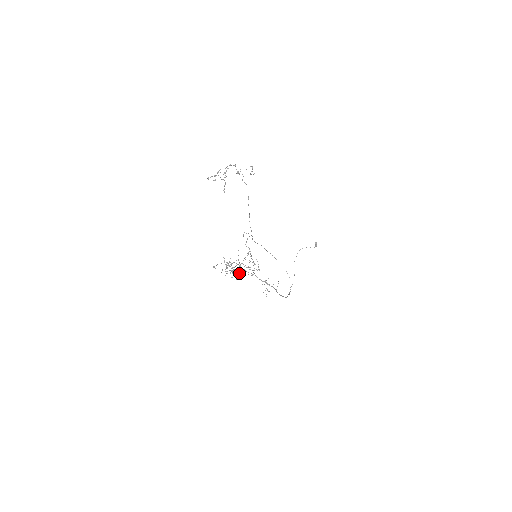
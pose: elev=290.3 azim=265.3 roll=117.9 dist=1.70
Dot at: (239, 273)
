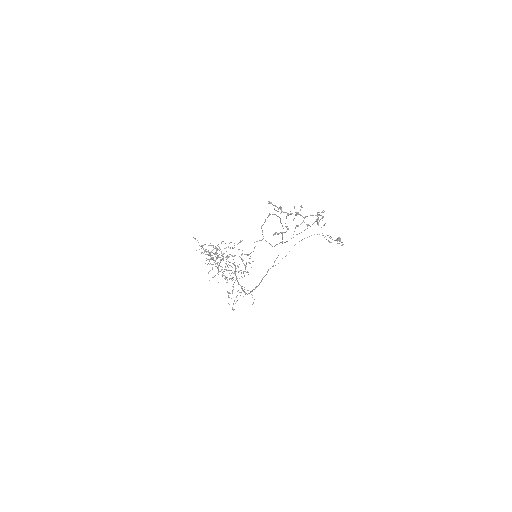
Dot at: (218, 268)
